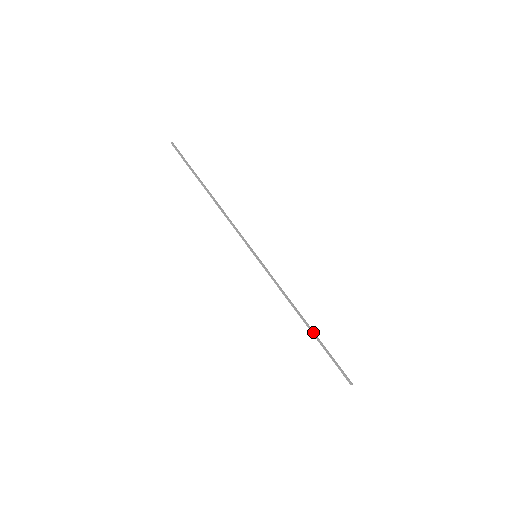
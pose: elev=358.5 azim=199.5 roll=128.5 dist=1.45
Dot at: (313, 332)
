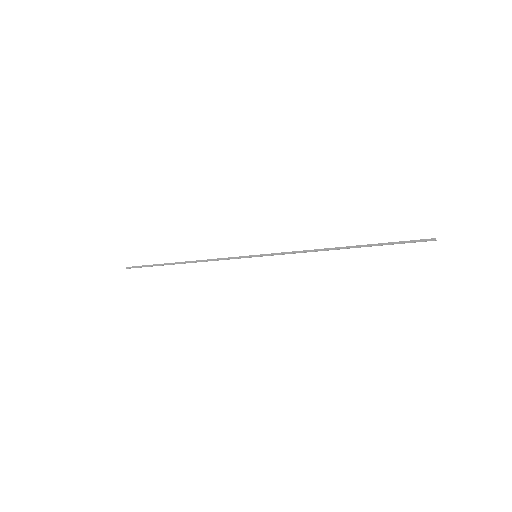
Dot at: (357, 246)
